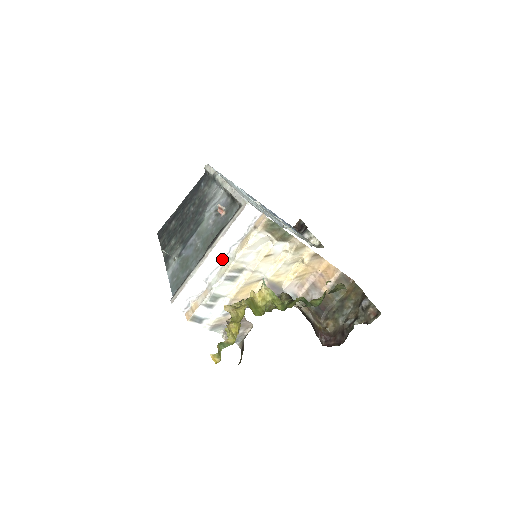
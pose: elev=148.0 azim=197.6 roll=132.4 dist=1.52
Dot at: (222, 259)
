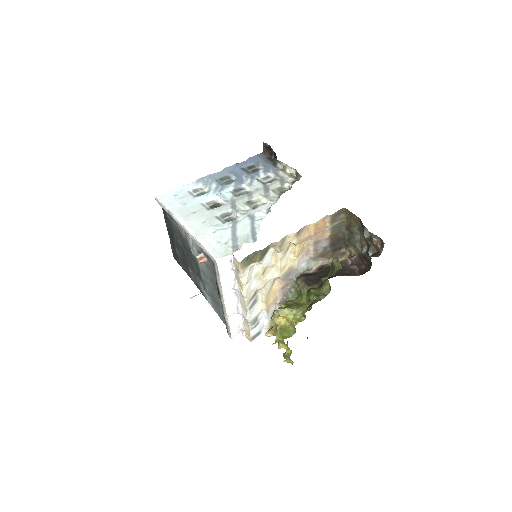
Dot at: (236, 296)
